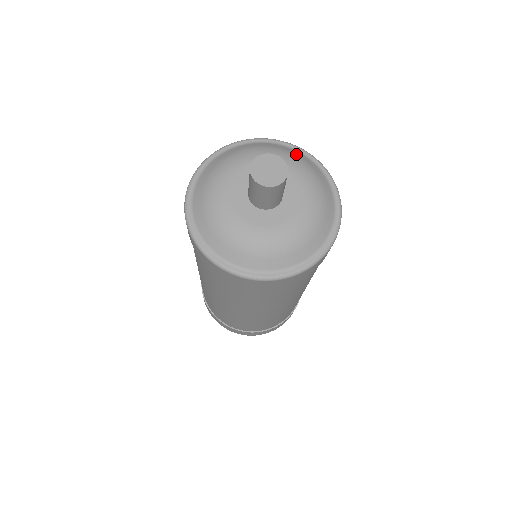
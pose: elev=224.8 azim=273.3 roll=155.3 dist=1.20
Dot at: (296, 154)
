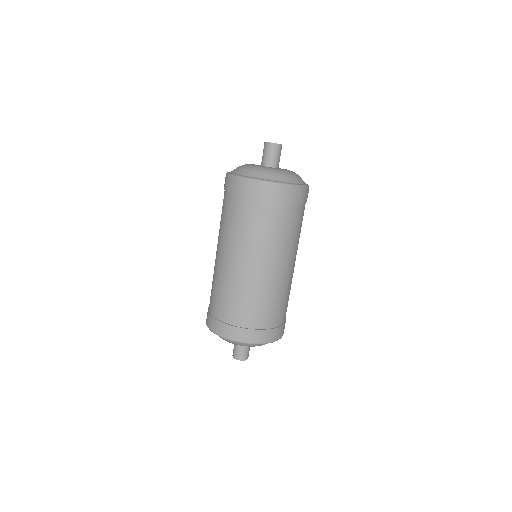
Dot at: occluded
